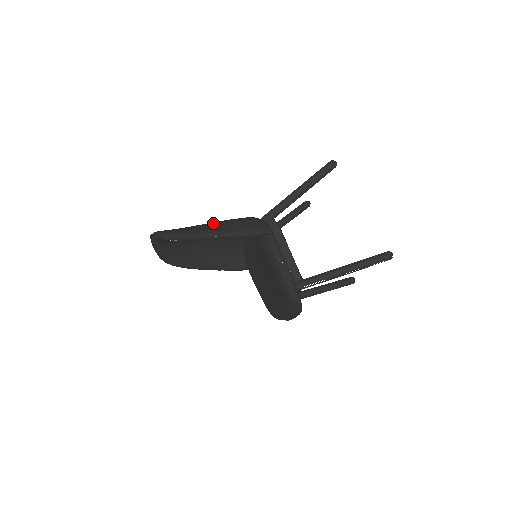
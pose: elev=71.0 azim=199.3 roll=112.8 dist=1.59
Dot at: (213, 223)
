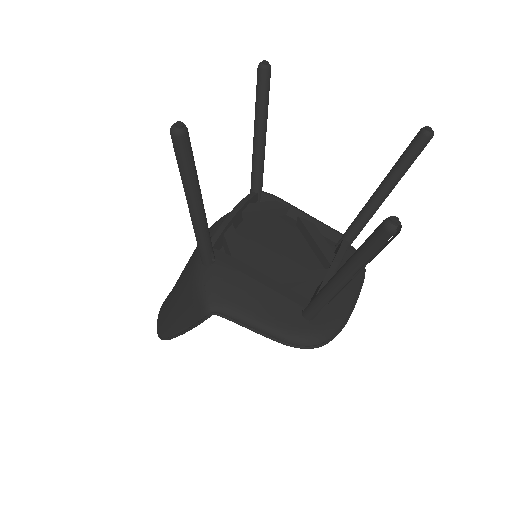
Dot at: (174, 297)
